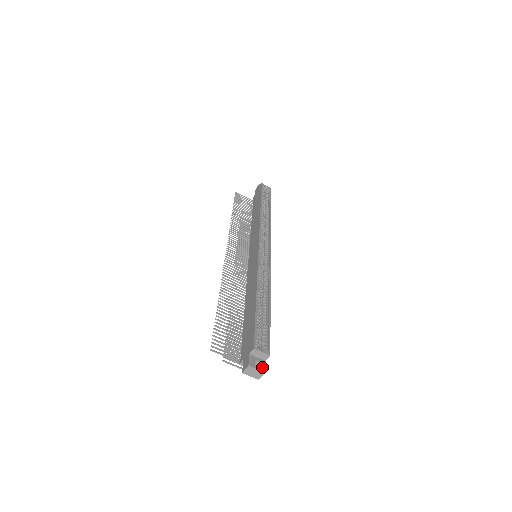
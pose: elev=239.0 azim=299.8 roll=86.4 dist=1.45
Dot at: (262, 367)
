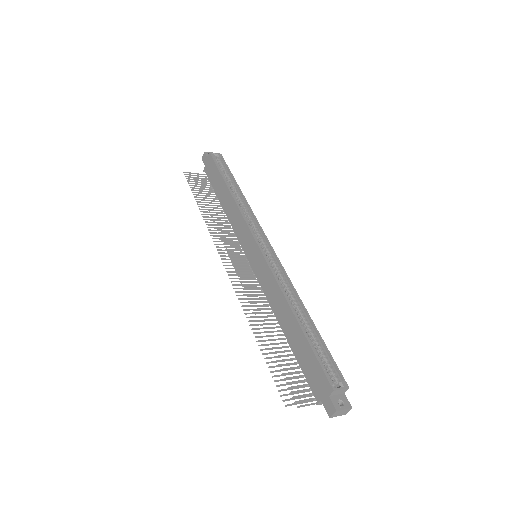
Dot at: (346, 403)
